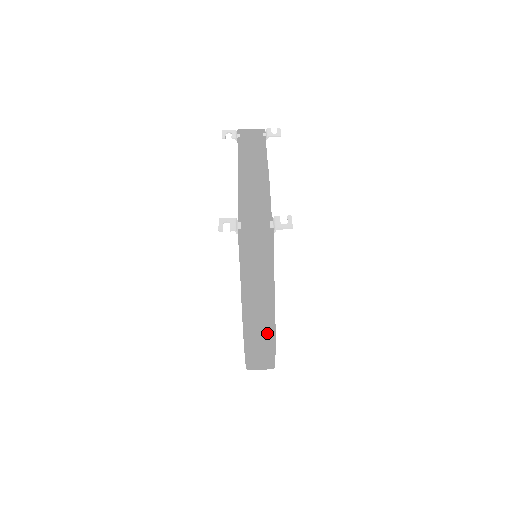
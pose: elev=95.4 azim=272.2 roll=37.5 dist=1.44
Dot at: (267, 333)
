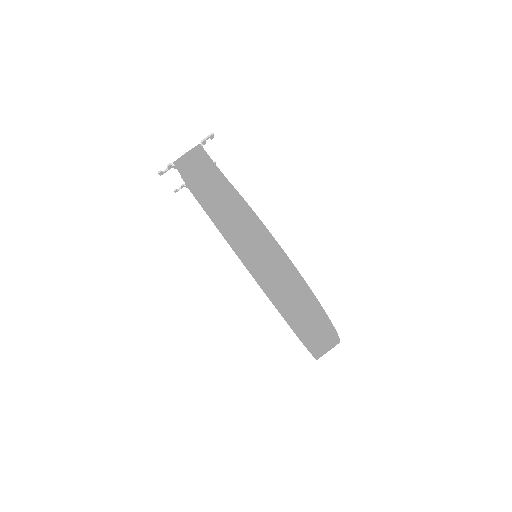
Dot at: (257, 231)
